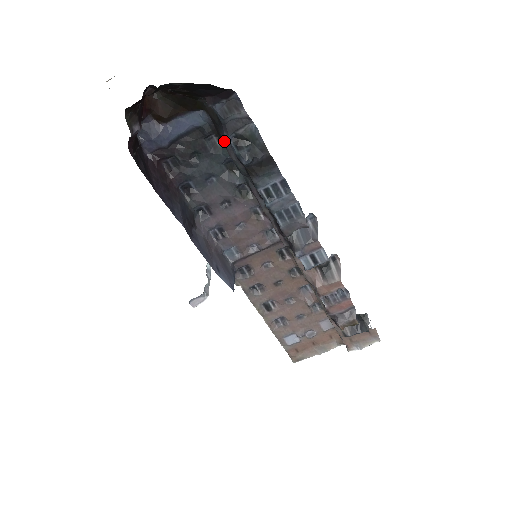
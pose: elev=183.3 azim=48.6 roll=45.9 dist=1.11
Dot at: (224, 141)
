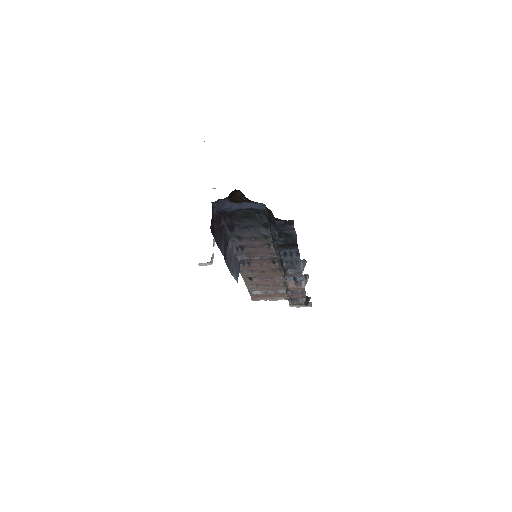
Dot at: (271, 225)
